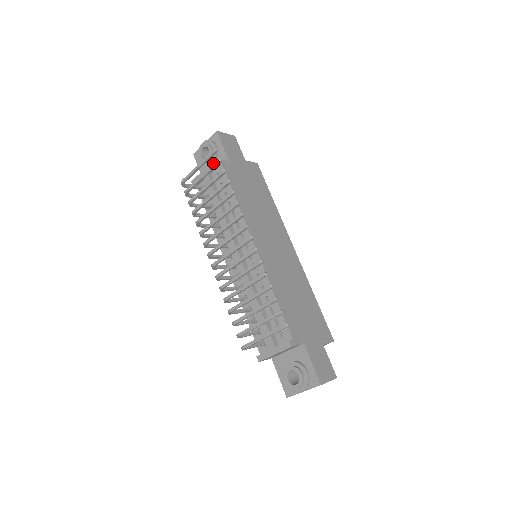
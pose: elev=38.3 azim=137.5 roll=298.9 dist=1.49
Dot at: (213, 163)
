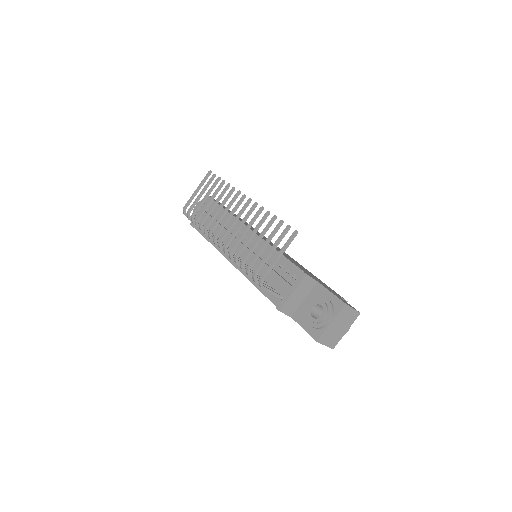
Dot at: (207, 201)
